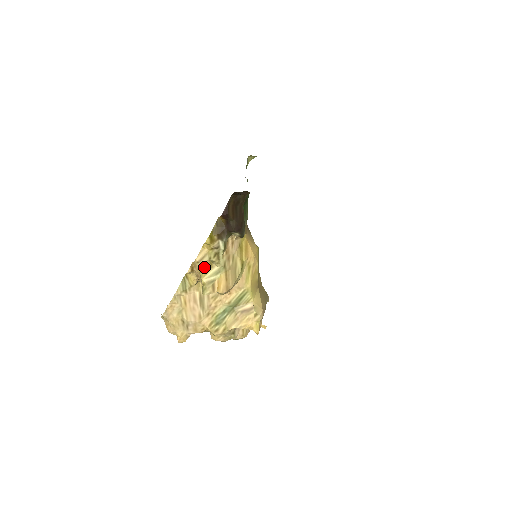
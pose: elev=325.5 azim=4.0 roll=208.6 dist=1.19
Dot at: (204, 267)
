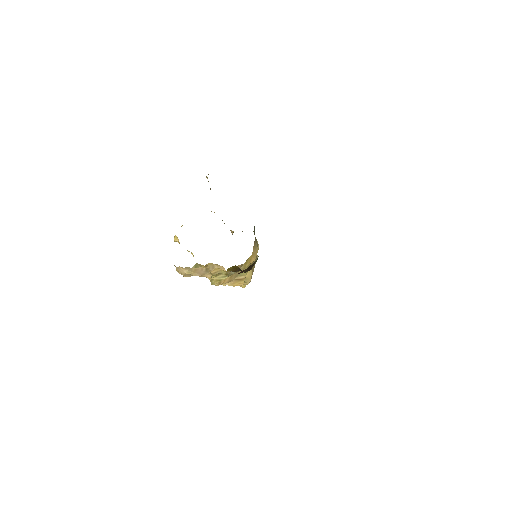
Dot at: (216, 275)
